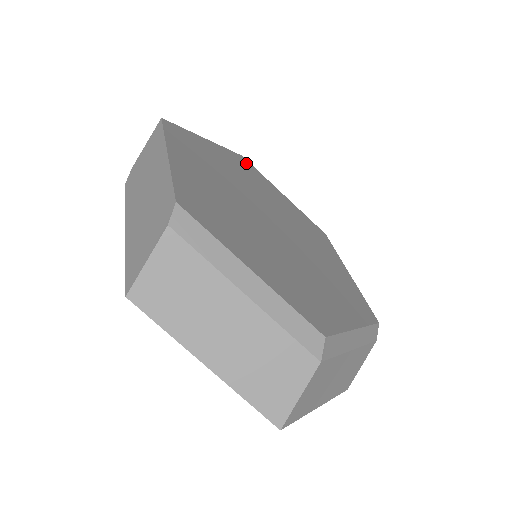
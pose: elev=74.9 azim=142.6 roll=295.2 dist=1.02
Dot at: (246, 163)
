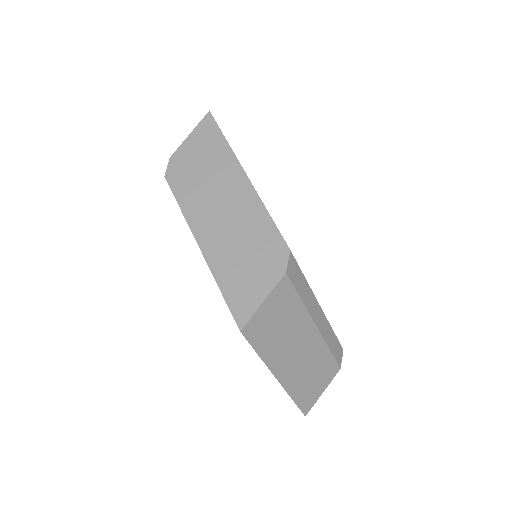
Dot at: occluded
